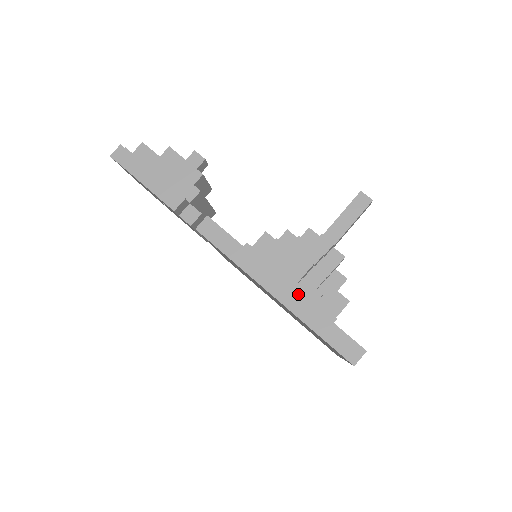
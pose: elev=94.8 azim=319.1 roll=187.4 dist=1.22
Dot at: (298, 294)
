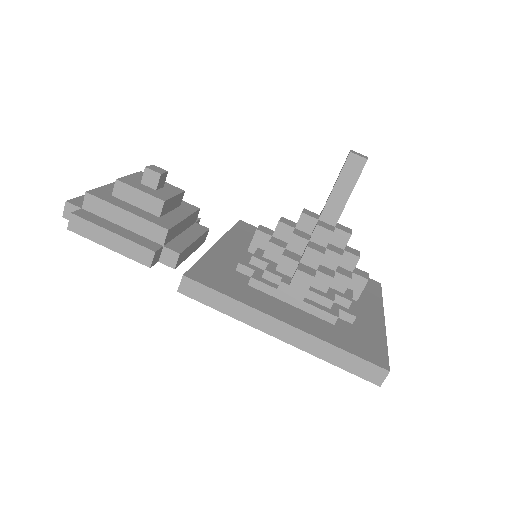
Dot at: (304, 333)
